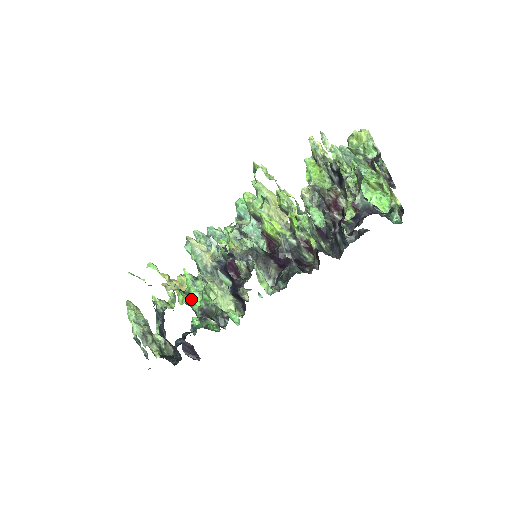
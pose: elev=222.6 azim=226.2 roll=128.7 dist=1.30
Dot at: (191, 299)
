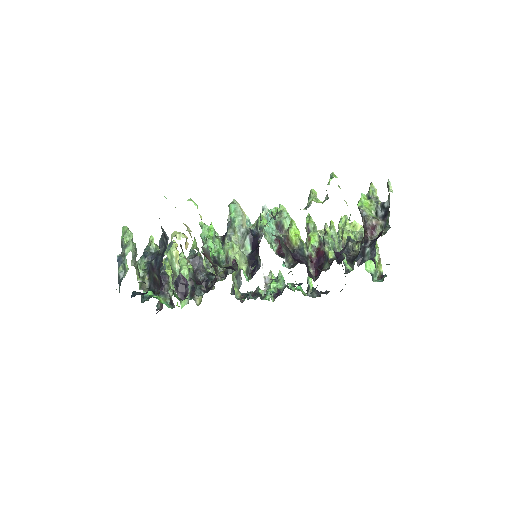
Dot at: (209, 246)
